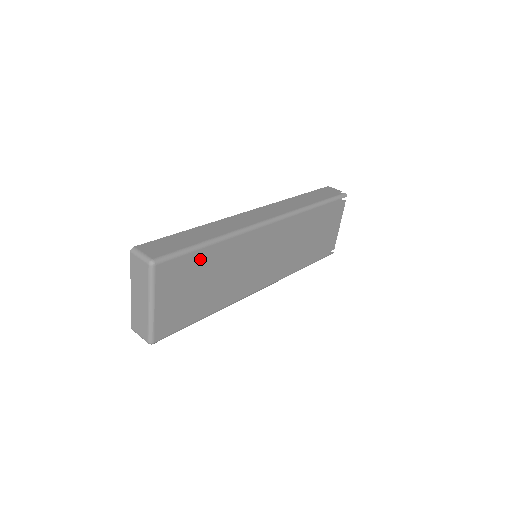
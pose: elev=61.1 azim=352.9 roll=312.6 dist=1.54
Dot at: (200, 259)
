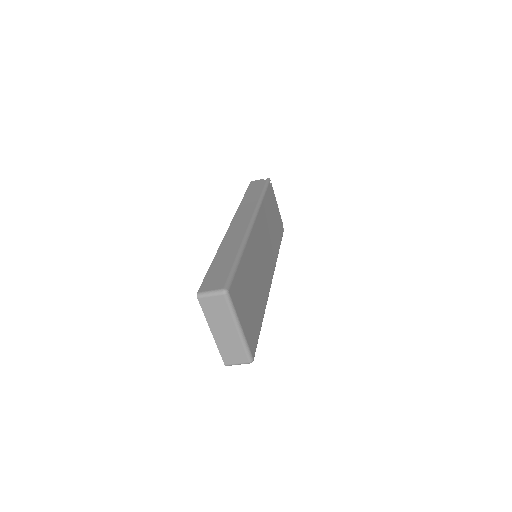
Dot at: (242, 273)
